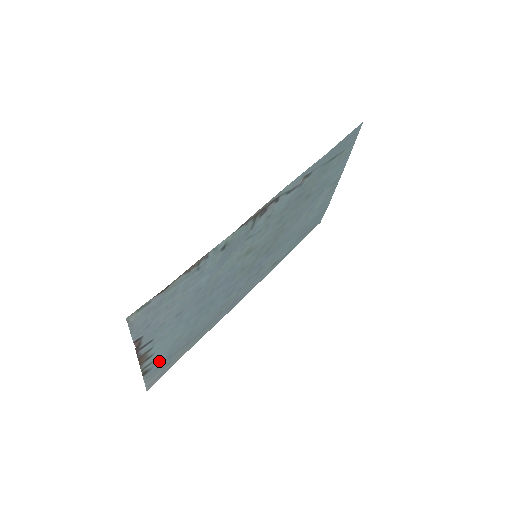
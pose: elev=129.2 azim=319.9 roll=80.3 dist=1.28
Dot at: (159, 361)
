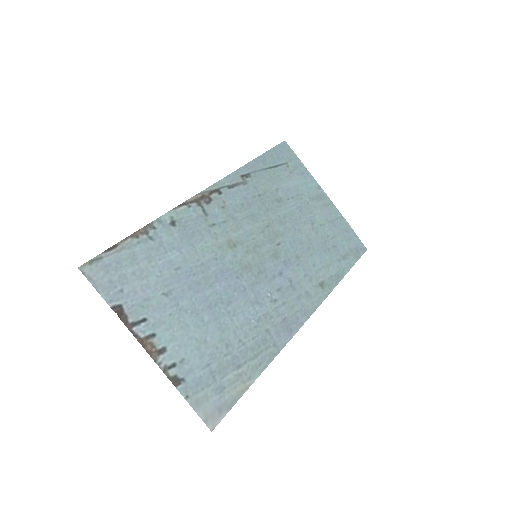
Dot at: (192, 371)
